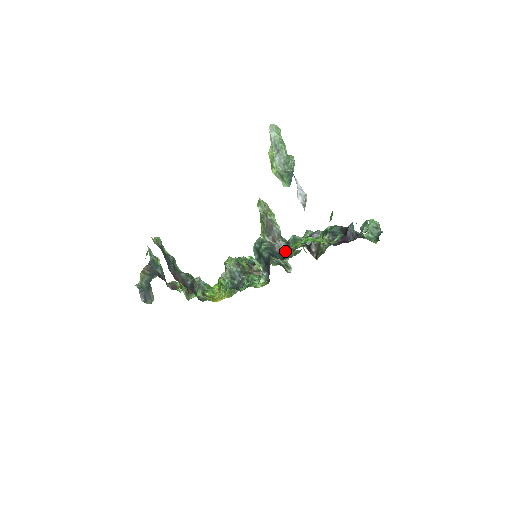
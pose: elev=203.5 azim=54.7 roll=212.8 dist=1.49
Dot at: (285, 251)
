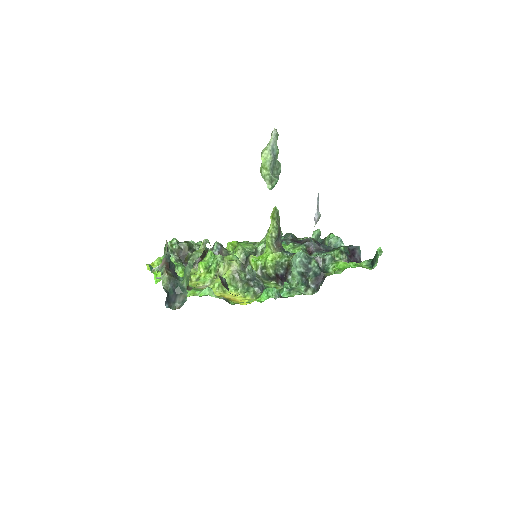
Dot at: (322, 267)
